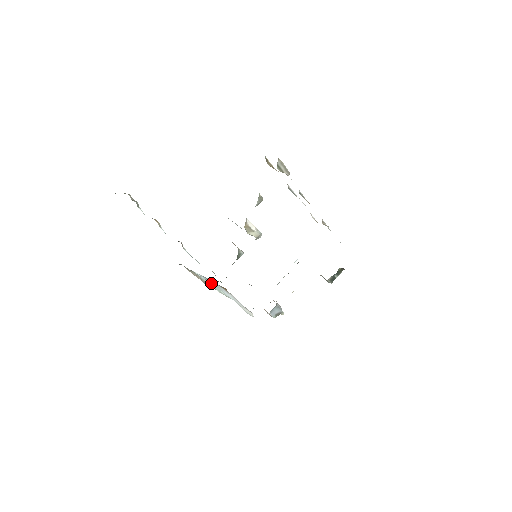
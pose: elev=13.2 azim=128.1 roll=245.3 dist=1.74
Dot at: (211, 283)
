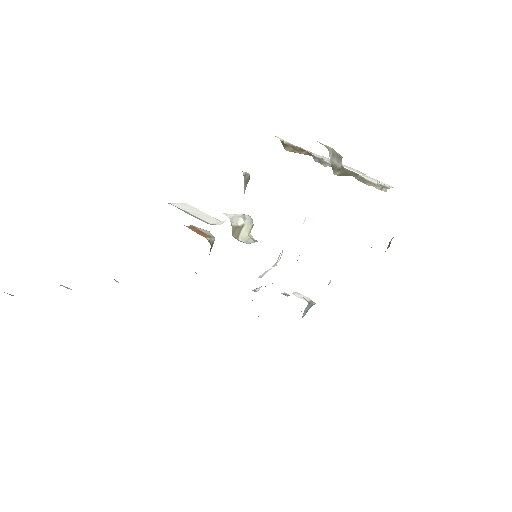
Dot at: occluded
